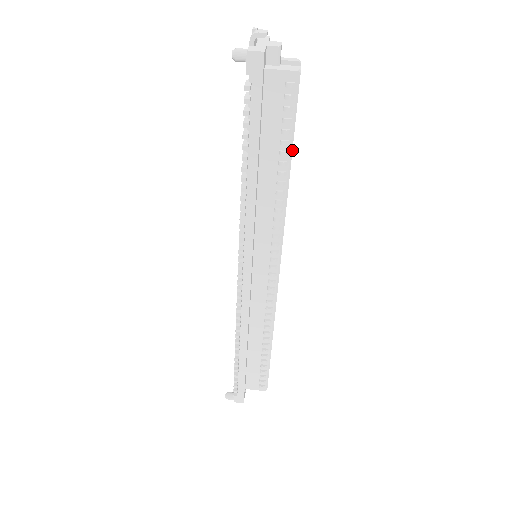
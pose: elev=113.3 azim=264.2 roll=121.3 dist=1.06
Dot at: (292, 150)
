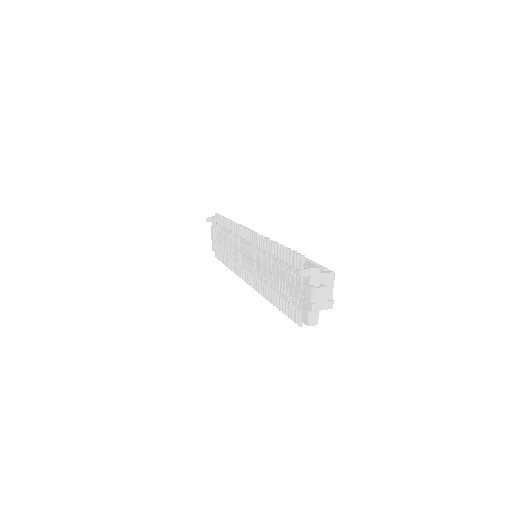
Dot at: occluded
